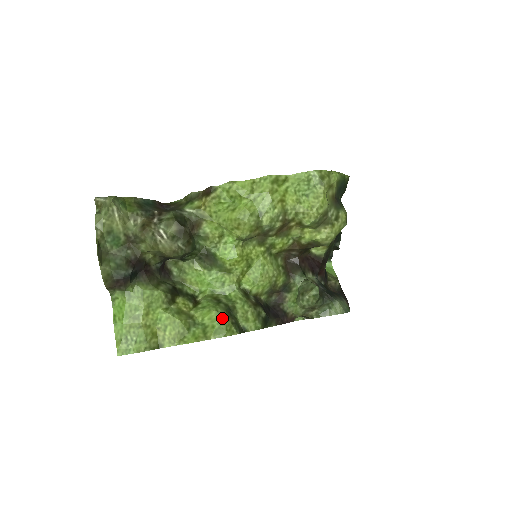
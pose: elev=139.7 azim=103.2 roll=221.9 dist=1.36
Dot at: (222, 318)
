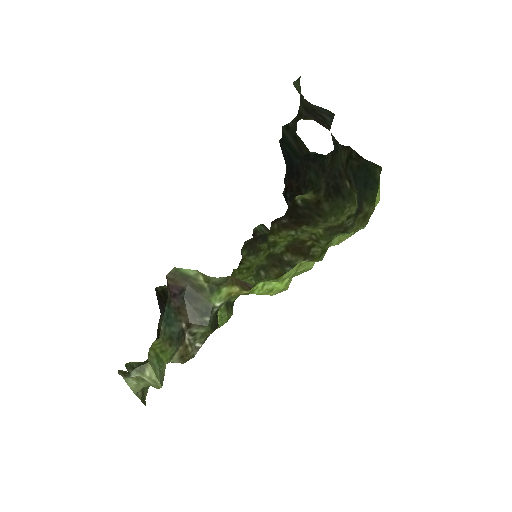
Dot at: (224, 318)
